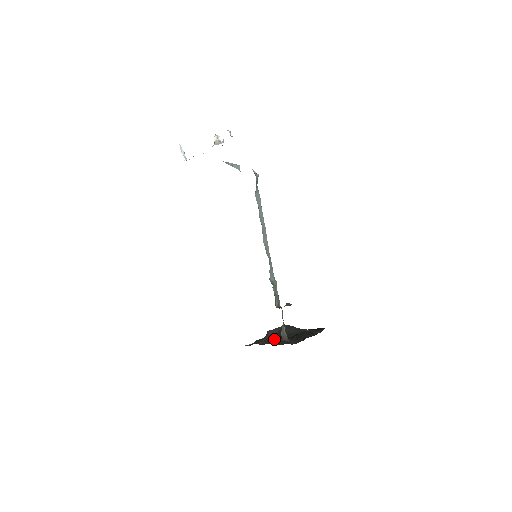
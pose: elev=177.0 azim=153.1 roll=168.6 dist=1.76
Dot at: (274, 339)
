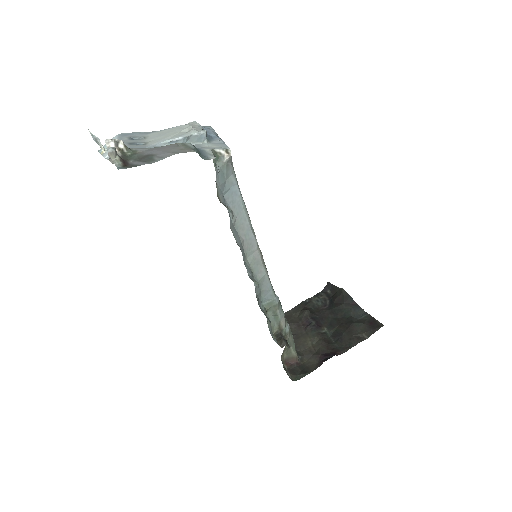
Dot at: (306, 326)
